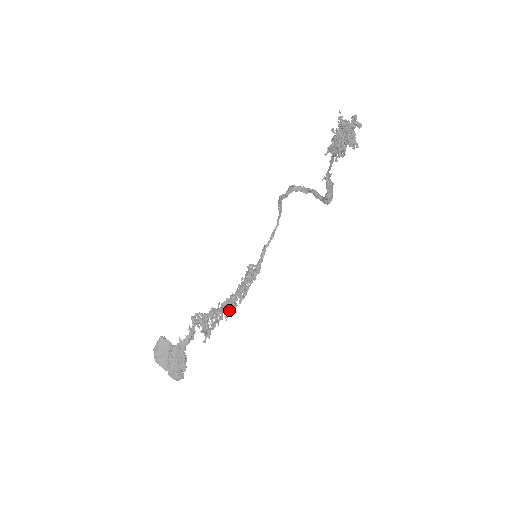
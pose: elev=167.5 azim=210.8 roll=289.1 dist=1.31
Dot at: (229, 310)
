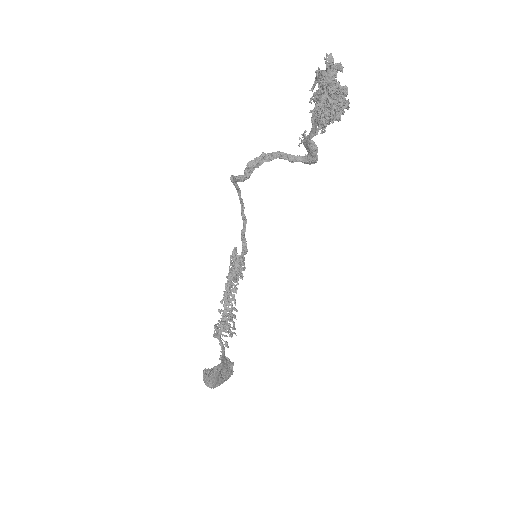
Dot at: (233, 298)
